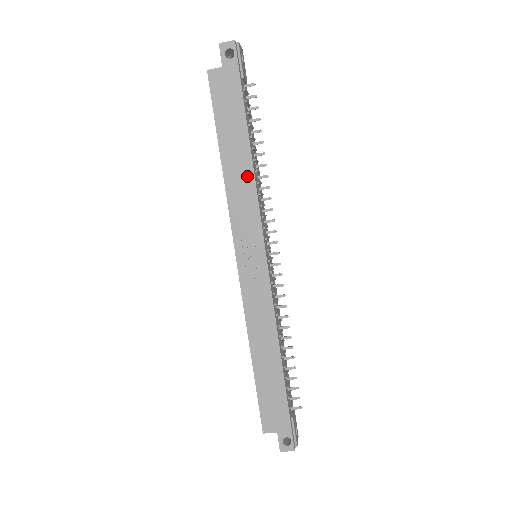
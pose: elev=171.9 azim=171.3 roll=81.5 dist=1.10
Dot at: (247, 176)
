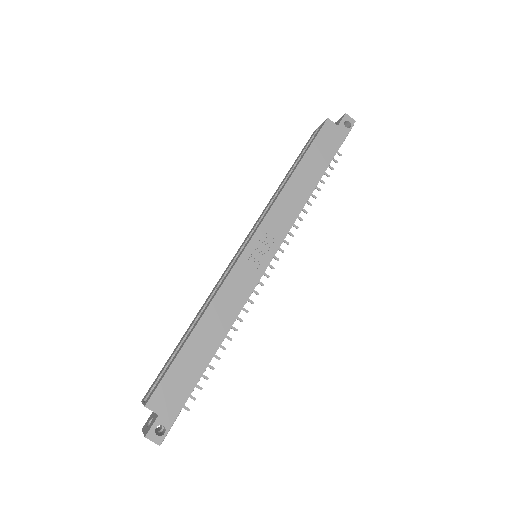
Dot at: (302, 197)
